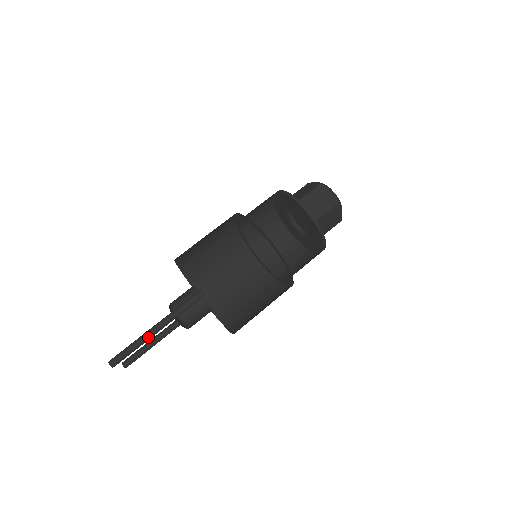
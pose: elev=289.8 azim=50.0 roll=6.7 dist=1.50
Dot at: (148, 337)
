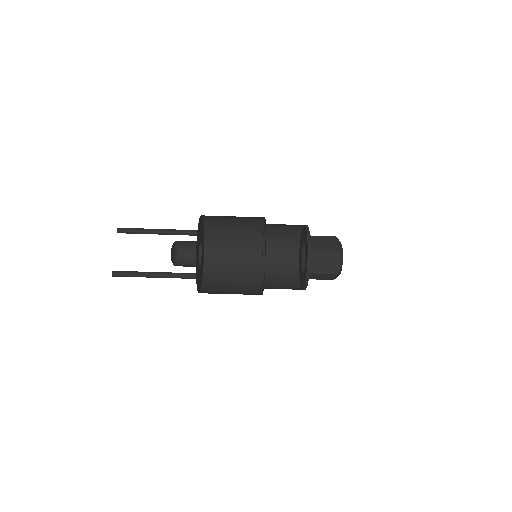
Dot at: (146, 277)
